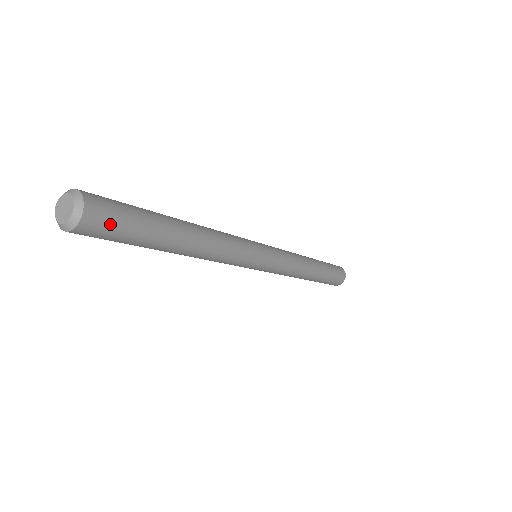
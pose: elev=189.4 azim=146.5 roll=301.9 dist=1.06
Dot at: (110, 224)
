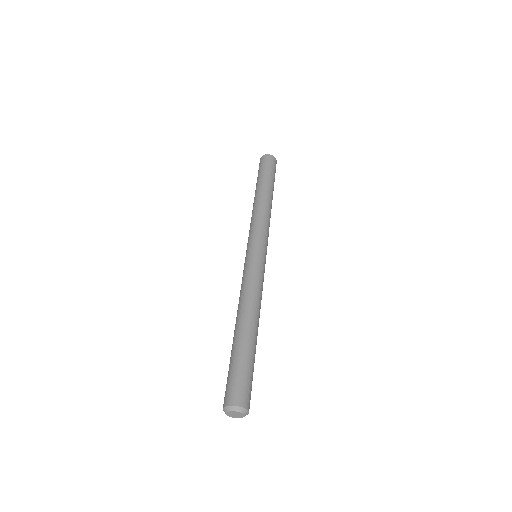
Dot at: occluded
